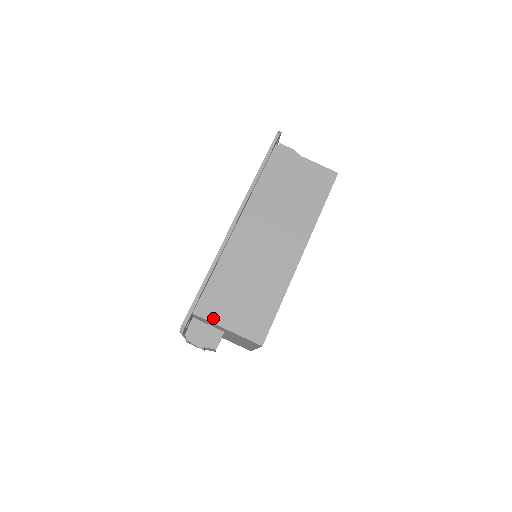
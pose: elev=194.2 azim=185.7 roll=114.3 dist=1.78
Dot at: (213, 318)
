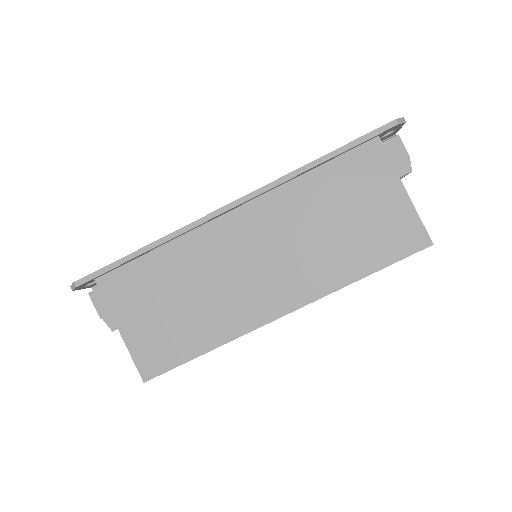
Dot at: (113, 304)
